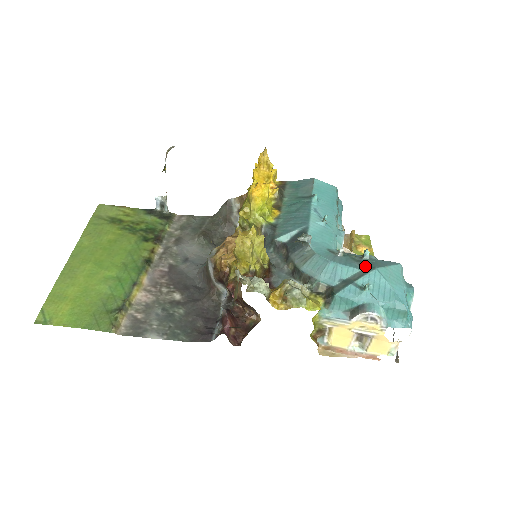
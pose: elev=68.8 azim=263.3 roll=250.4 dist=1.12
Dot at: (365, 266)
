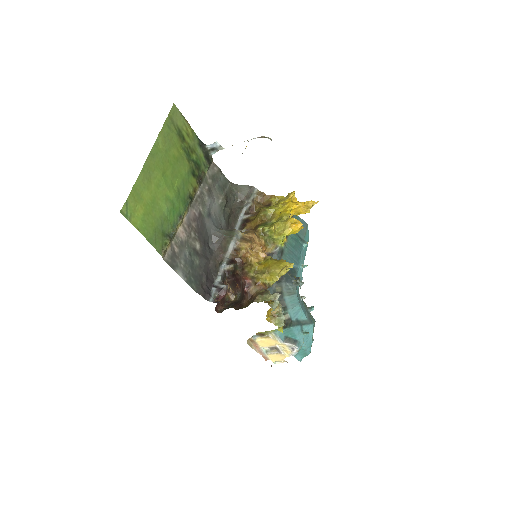
Dot at: (309, 318)
